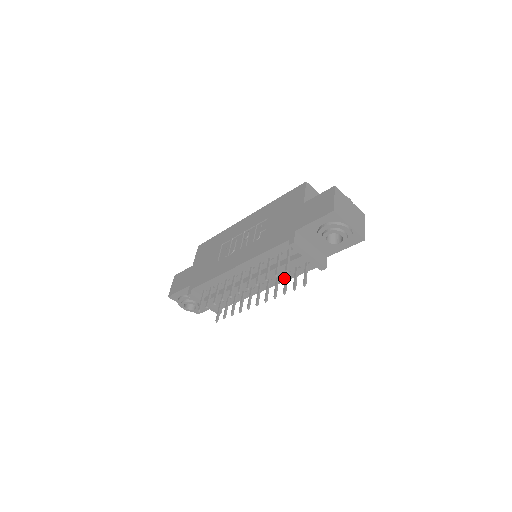
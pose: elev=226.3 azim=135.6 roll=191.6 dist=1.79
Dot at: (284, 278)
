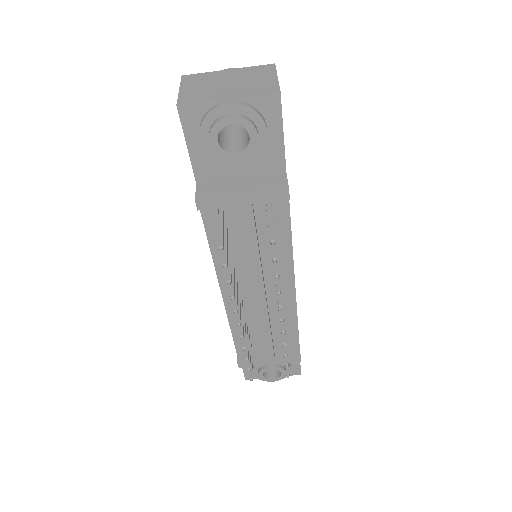
Dot at: (285, 254)
